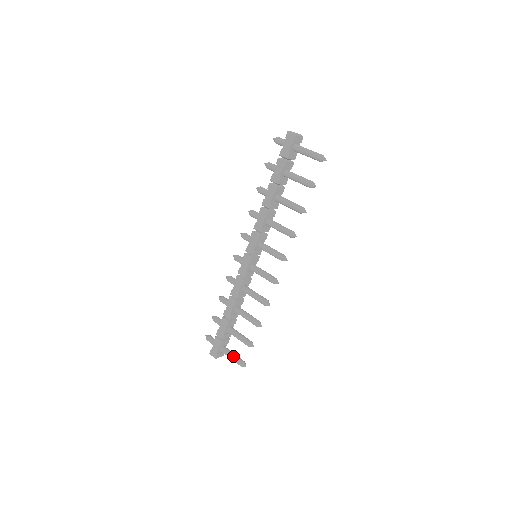
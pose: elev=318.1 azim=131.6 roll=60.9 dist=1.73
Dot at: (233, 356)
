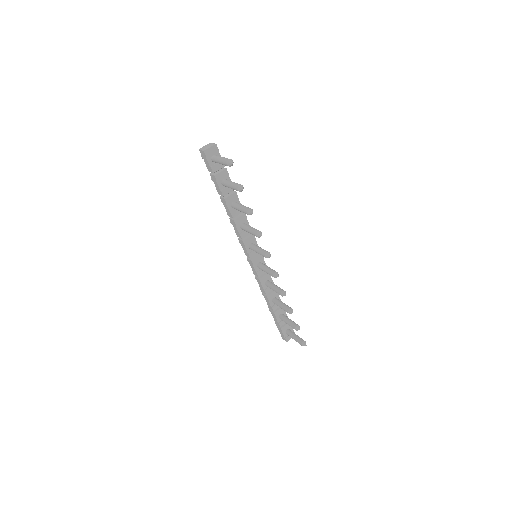
Dot at: (294, 338)
